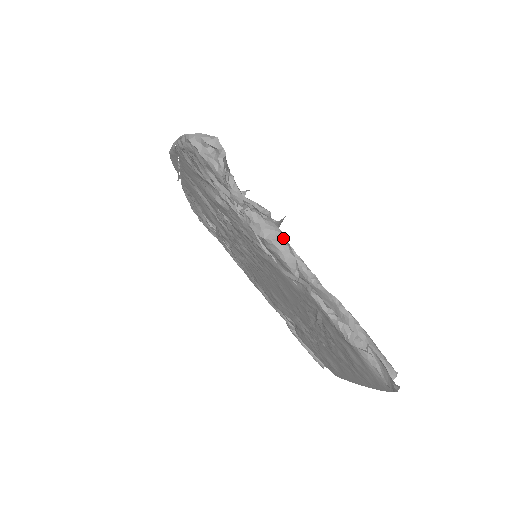
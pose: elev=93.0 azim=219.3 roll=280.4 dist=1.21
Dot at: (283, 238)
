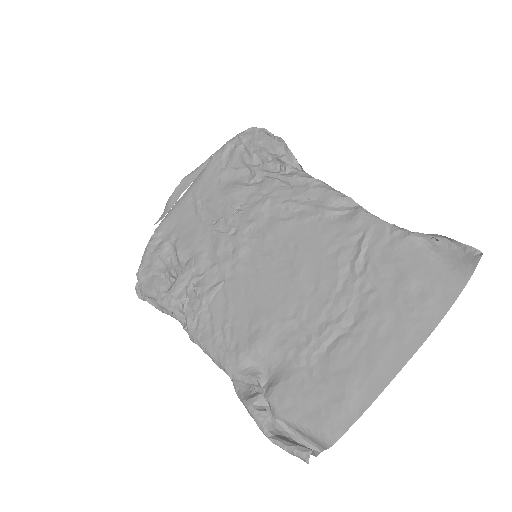
Dot at: occluded
